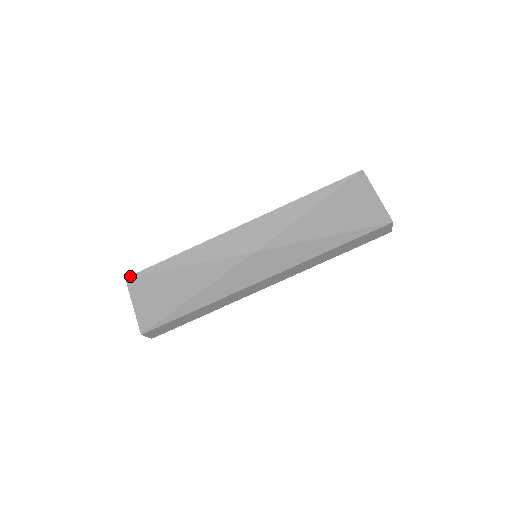
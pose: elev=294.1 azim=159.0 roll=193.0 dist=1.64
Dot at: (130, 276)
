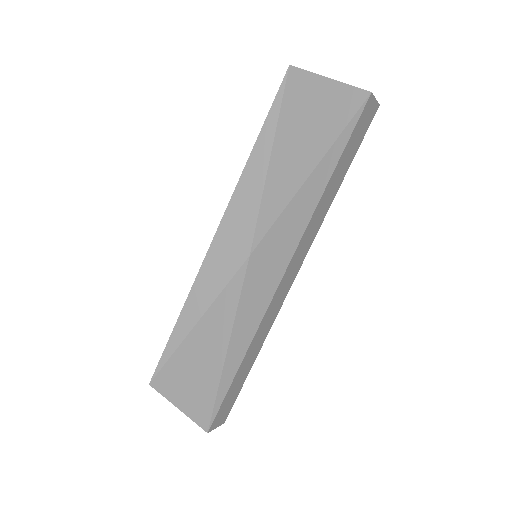
Dot at: (152, 379)
